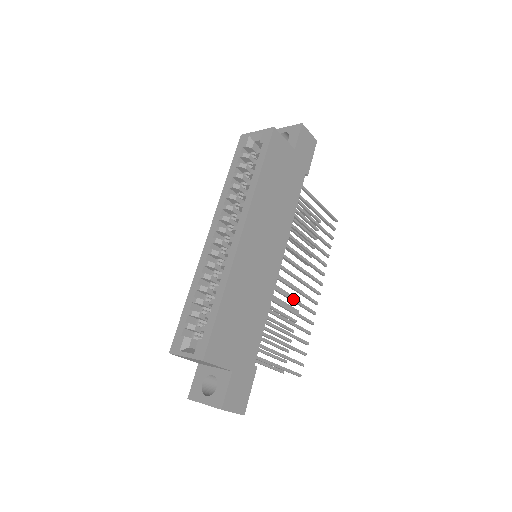
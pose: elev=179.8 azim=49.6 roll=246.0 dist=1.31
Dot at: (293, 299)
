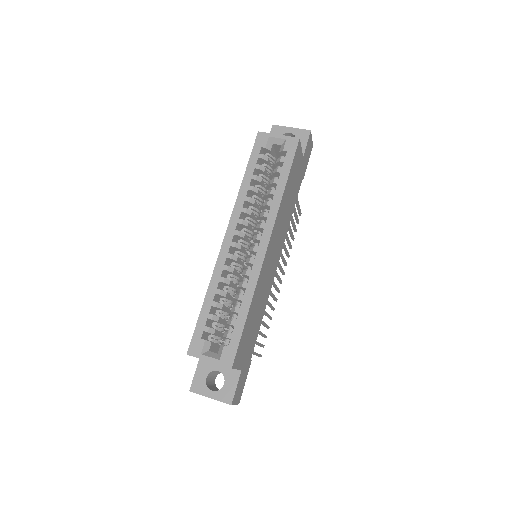
Dot at: (271, 292)
